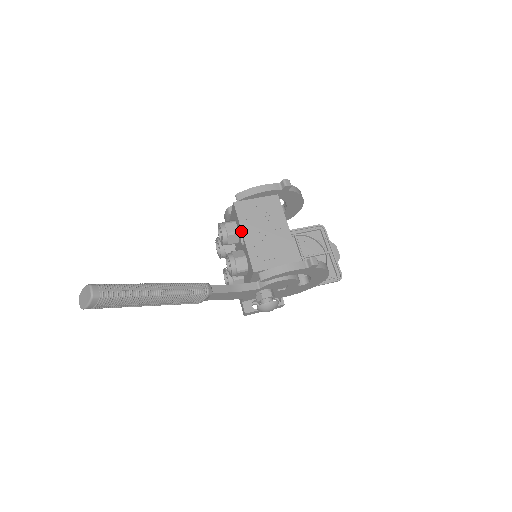
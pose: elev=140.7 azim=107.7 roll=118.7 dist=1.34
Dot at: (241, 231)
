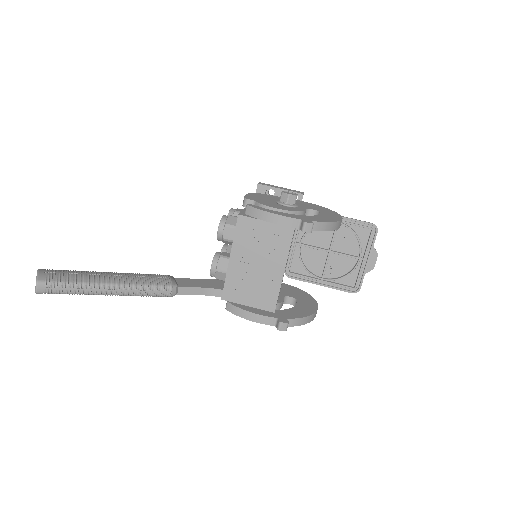
Dot at: (231, 251)
